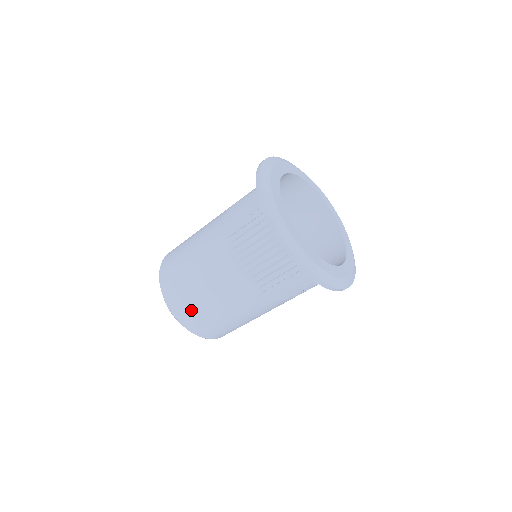
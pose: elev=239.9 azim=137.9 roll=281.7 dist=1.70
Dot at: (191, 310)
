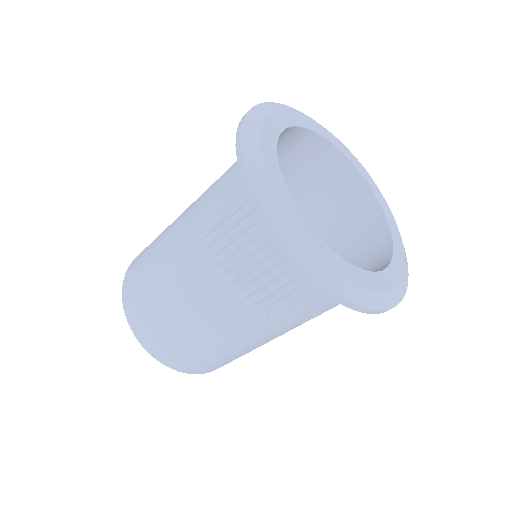
Dot at: (189, 358)
